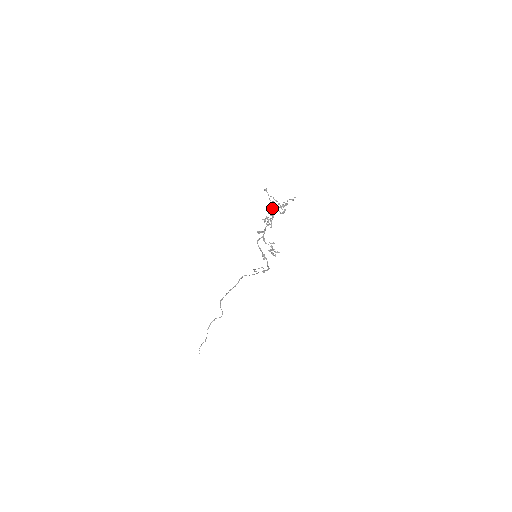
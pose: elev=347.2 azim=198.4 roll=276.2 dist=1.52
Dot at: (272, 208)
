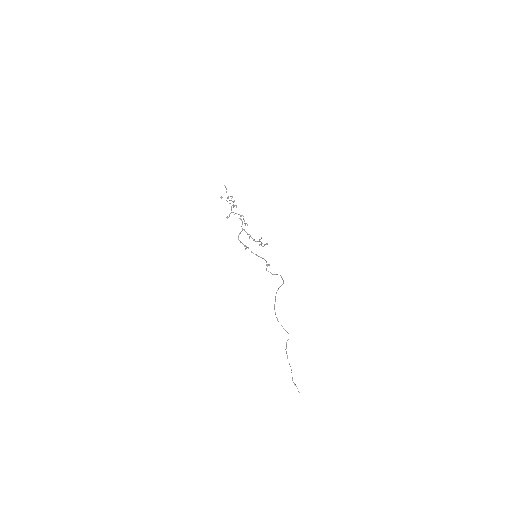
Dot at: (231, 207)
